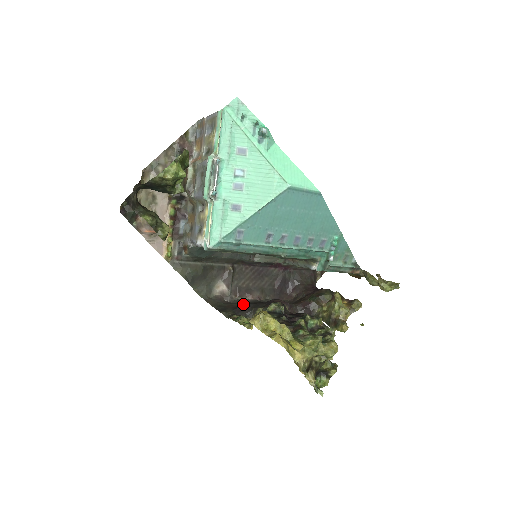
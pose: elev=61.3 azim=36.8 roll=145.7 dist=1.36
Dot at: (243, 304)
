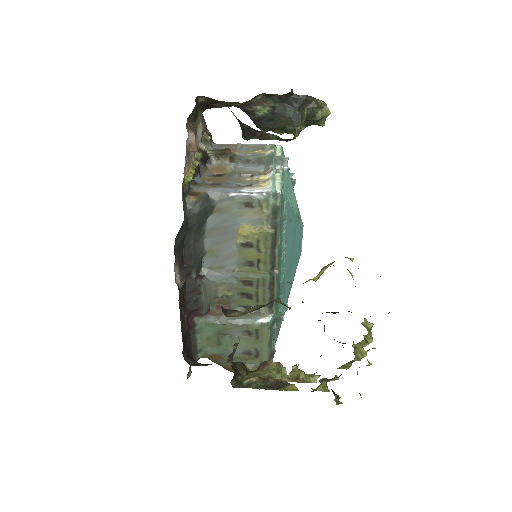
Dot at: occluded
